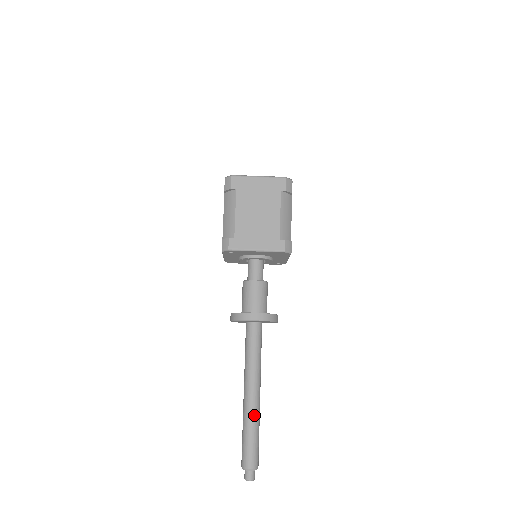
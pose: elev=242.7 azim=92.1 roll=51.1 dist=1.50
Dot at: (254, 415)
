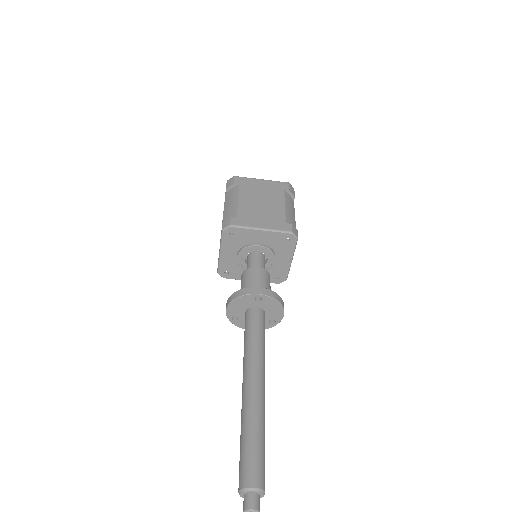
Dot at: (258, 411)
